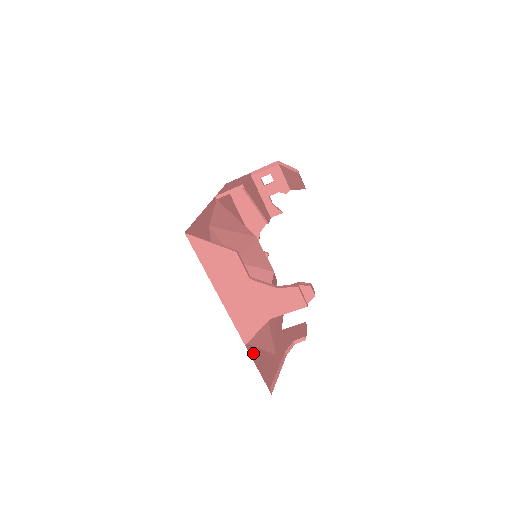
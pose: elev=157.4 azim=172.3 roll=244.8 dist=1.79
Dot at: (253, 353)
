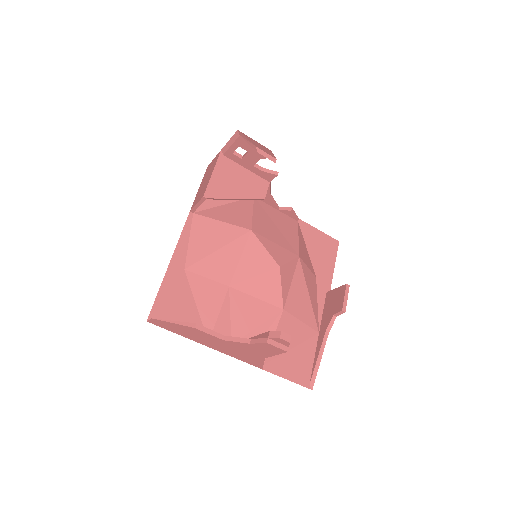
Dot at: (277, 366)
